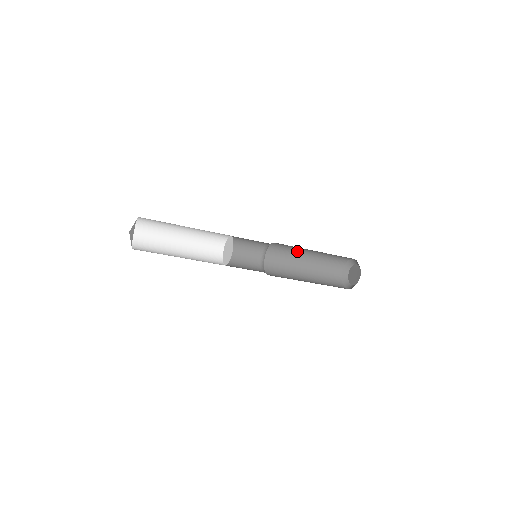
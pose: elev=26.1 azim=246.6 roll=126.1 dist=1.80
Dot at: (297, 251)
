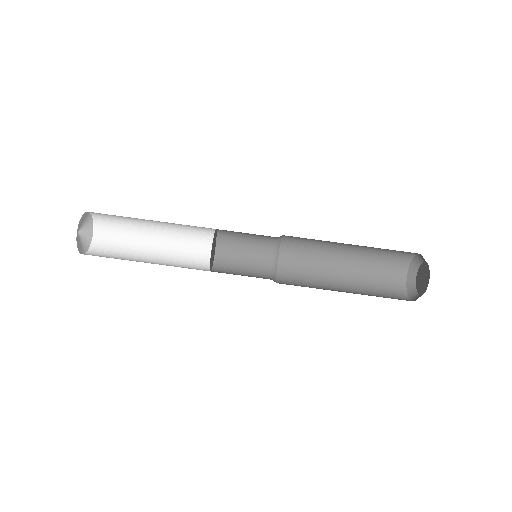
Dot at: (324, 253)
